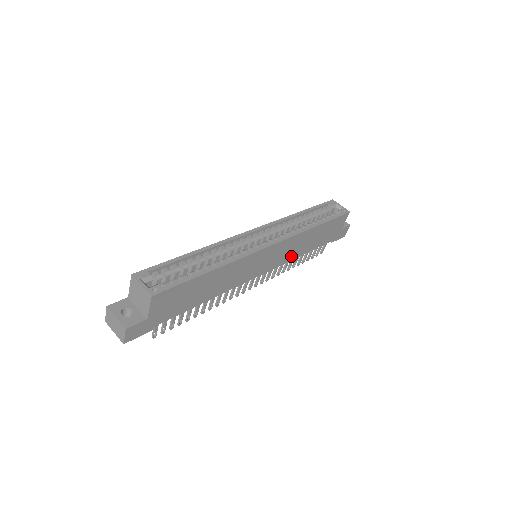
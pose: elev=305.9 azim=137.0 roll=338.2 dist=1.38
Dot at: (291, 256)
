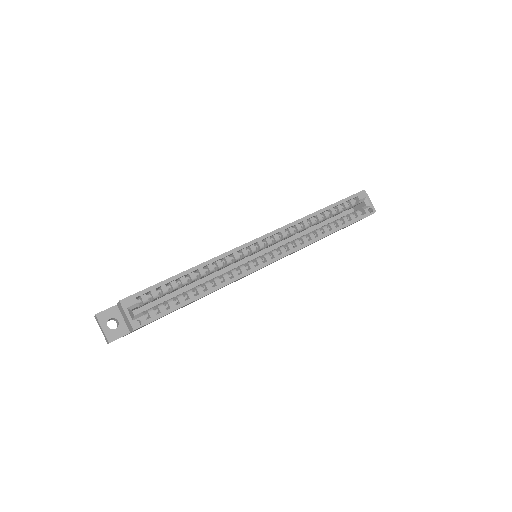
Dot at: (294, 252)
